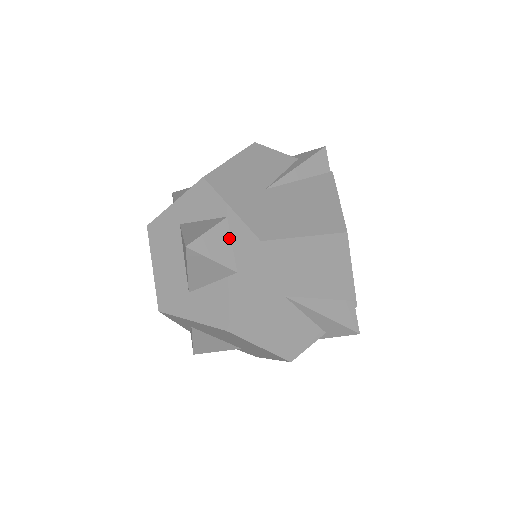
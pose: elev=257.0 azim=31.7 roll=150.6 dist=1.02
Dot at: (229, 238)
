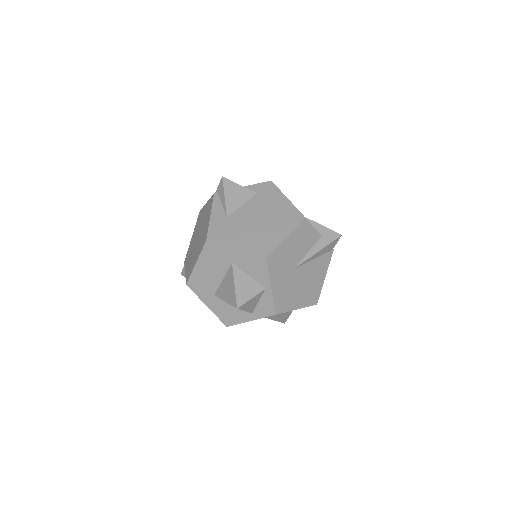
Dot at: (259, 299)
